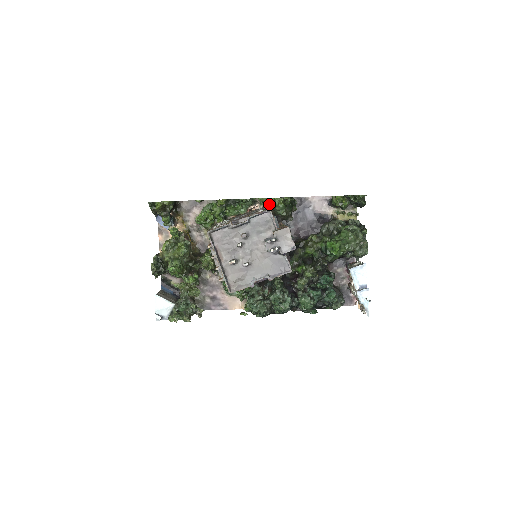
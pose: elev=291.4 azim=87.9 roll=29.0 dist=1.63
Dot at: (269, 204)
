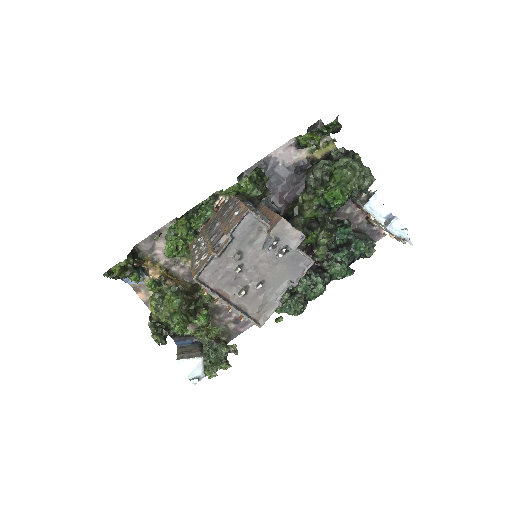
Dot at: (235, 192)
